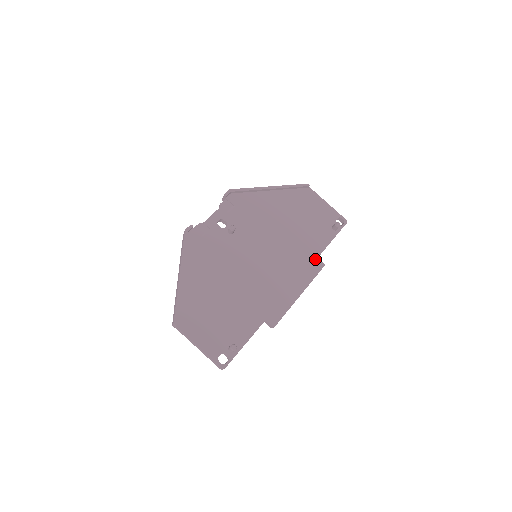
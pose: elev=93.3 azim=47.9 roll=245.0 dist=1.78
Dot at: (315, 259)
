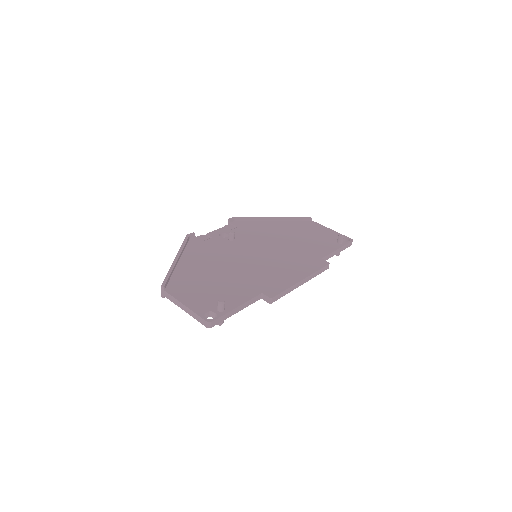
Dot at: (319, 259)
